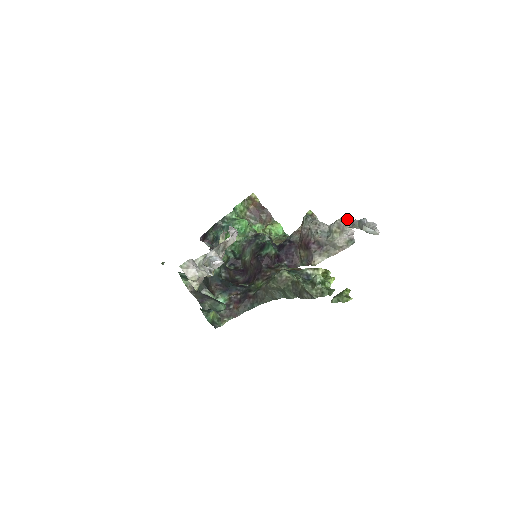
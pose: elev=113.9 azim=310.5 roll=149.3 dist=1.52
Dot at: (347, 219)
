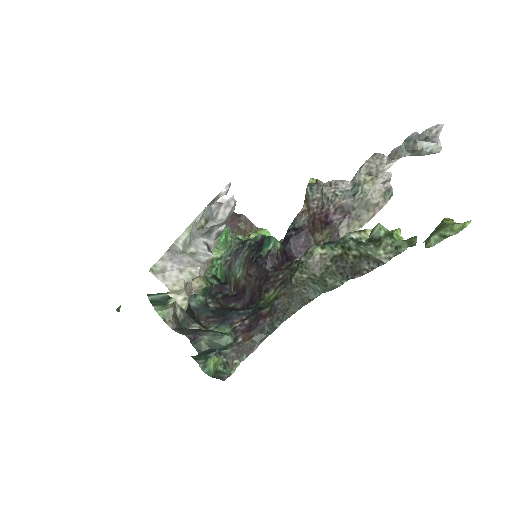
Dot at: (379, 155)
